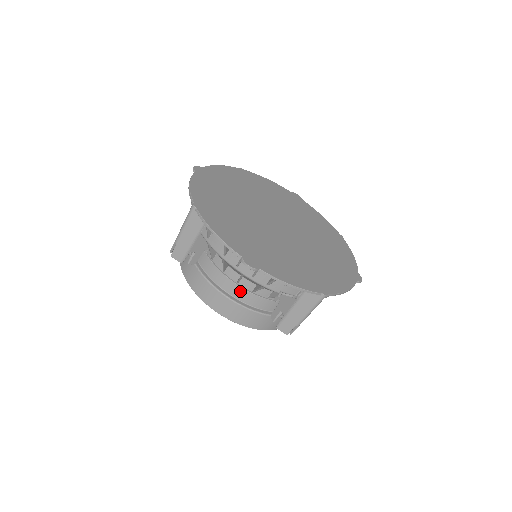
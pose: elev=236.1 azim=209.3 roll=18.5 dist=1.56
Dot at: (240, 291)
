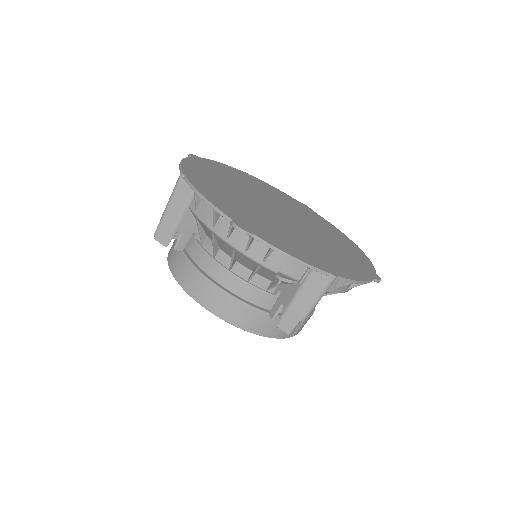
Dot at: (233, 279)
